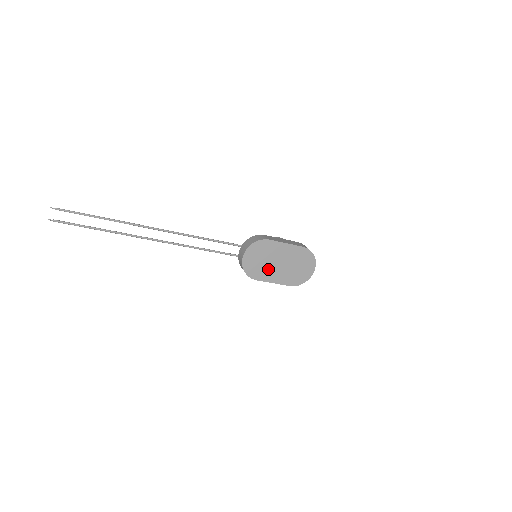
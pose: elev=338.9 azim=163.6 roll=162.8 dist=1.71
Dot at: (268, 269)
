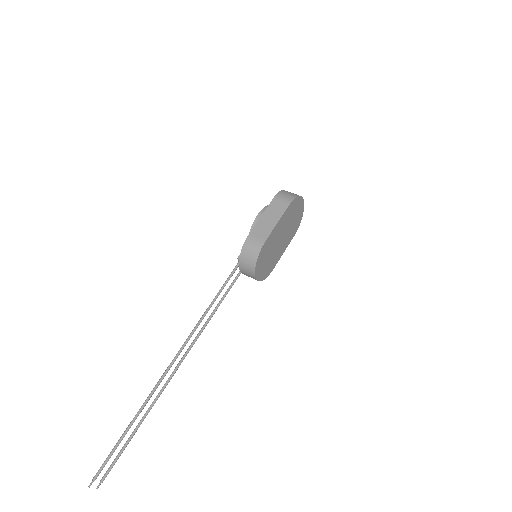
Dot at: (275, 253)
